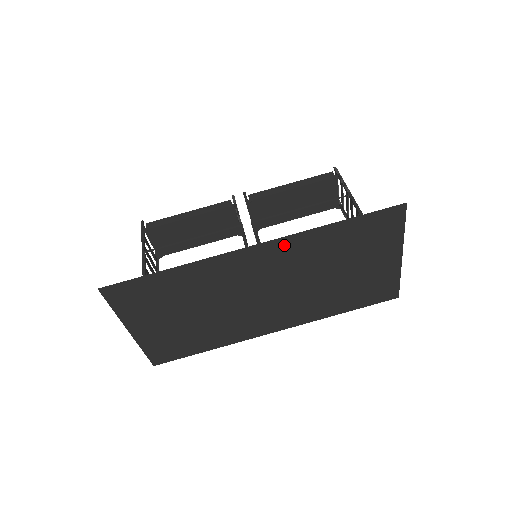
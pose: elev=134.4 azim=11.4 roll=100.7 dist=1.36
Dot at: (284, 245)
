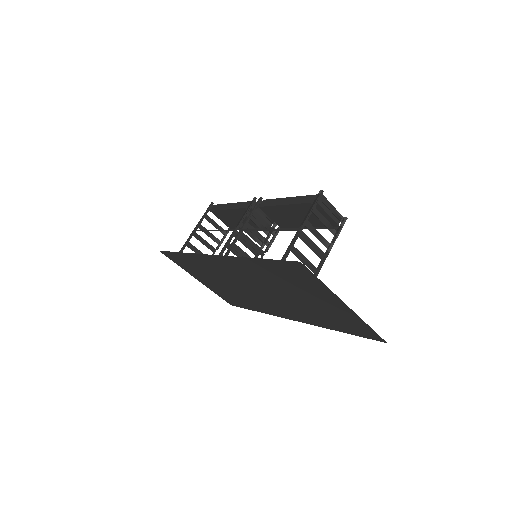
Dot at: (233, 261)
